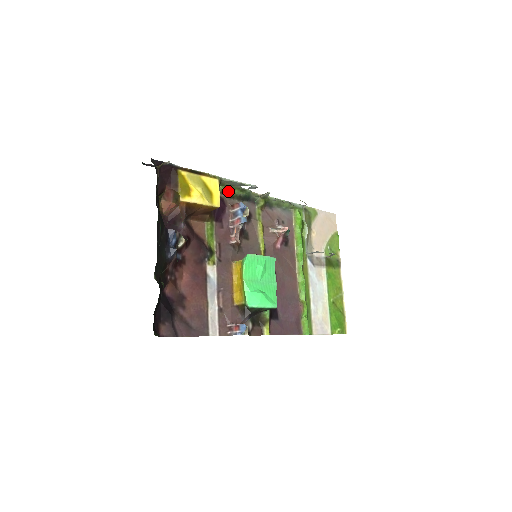
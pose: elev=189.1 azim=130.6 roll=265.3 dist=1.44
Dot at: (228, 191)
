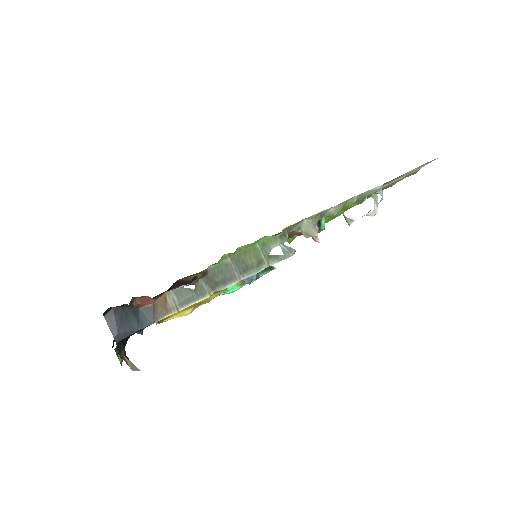
Dot at: occluded
